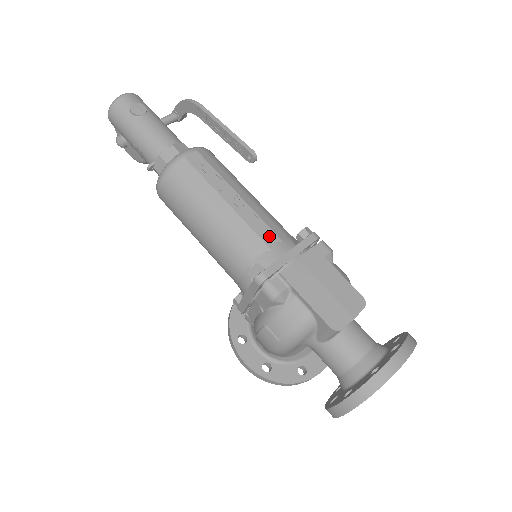
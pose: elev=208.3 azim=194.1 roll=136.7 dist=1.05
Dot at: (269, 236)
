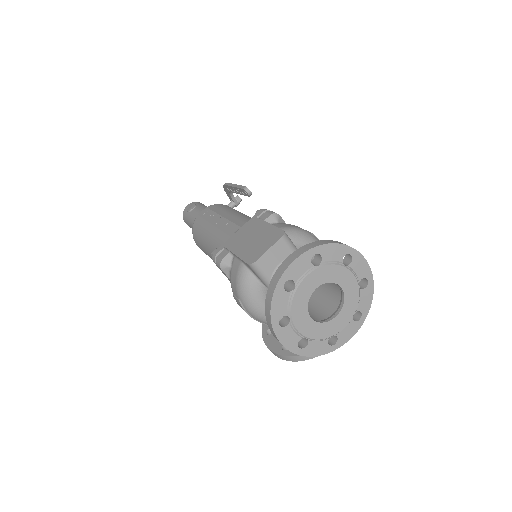
Dot at: (233, 229)
